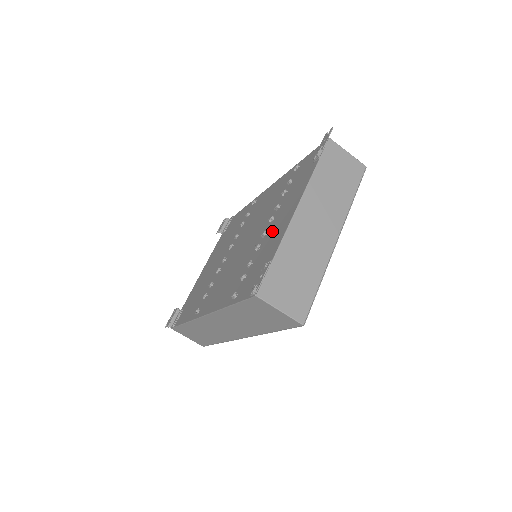
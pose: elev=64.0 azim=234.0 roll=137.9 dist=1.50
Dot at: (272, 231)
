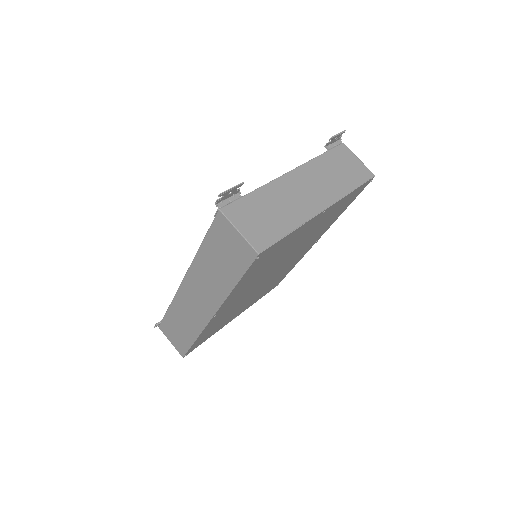
Dot at: occluded
